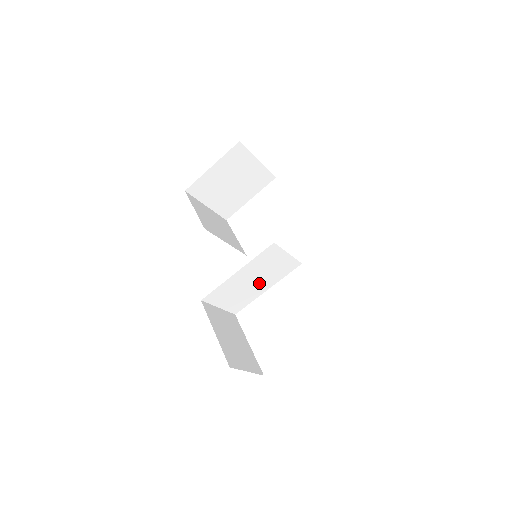
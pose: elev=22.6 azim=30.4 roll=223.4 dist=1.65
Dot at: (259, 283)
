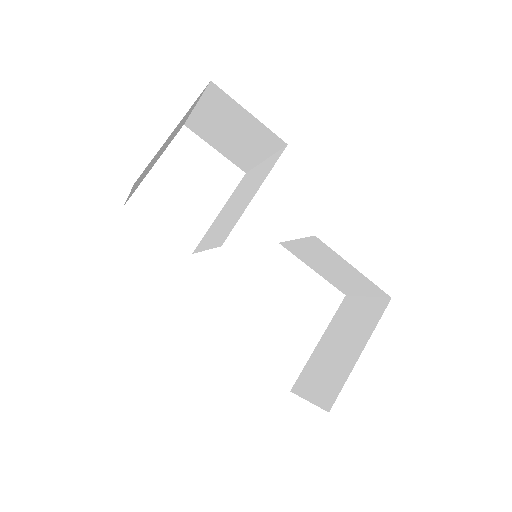
Dot at: occluded
